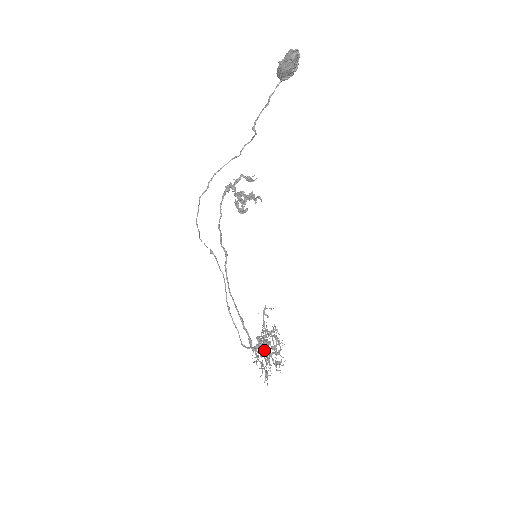
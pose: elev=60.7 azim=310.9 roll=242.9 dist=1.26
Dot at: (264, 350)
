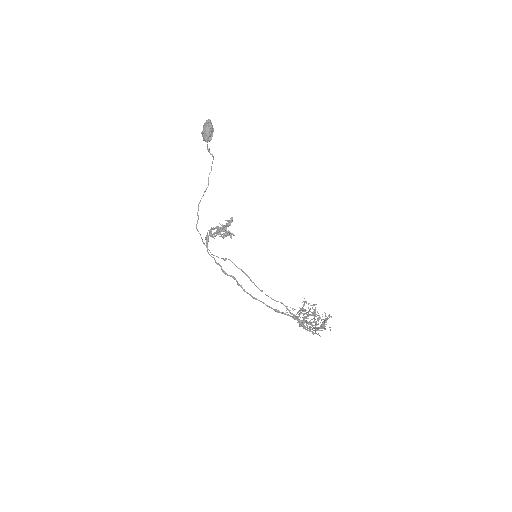
Dot at: (308, 315)
